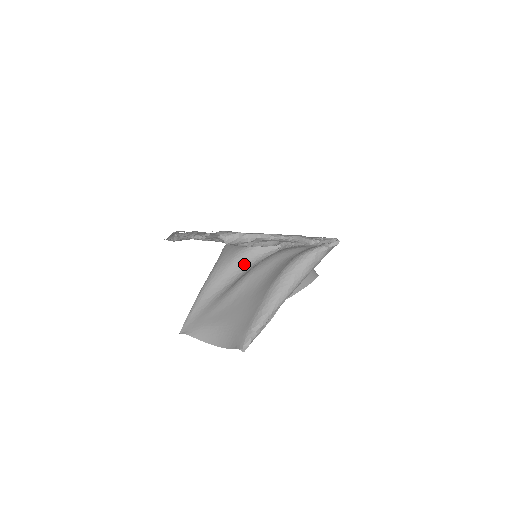
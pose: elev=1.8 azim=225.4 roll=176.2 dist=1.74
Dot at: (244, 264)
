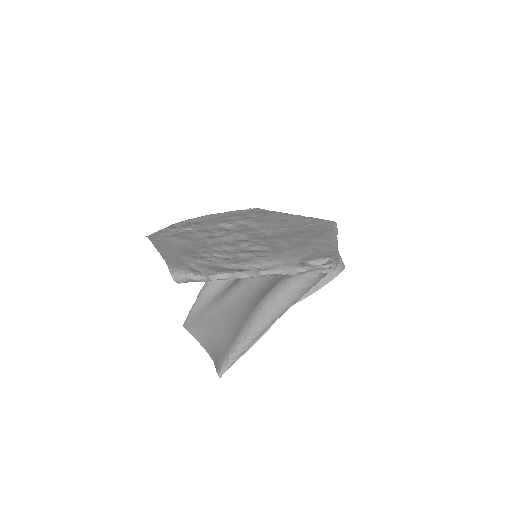
Dot at: occluded
